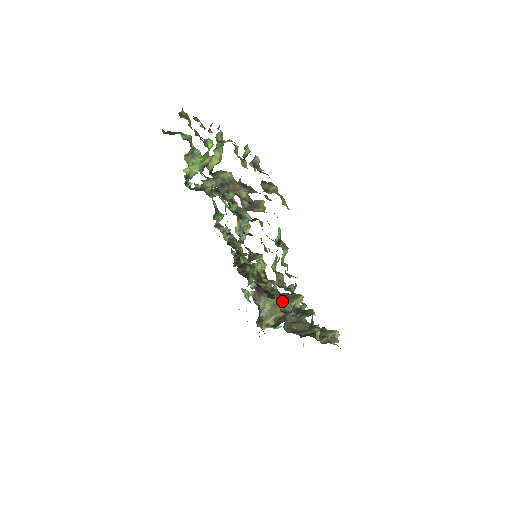
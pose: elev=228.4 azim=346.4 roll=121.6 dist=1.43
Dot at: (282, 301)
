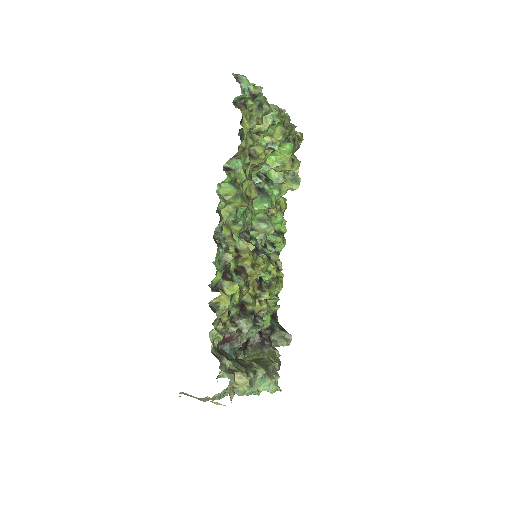
Dot at: (243, 318)
